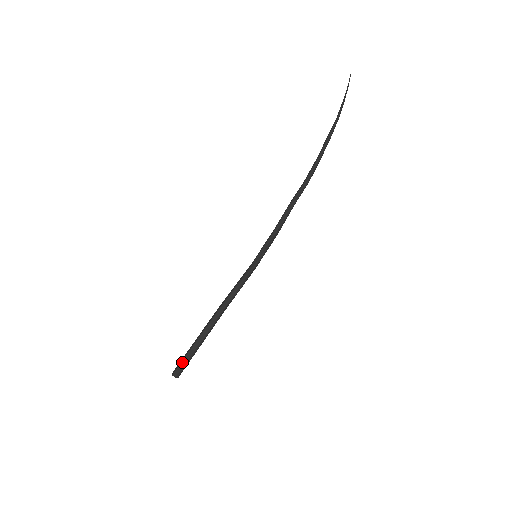
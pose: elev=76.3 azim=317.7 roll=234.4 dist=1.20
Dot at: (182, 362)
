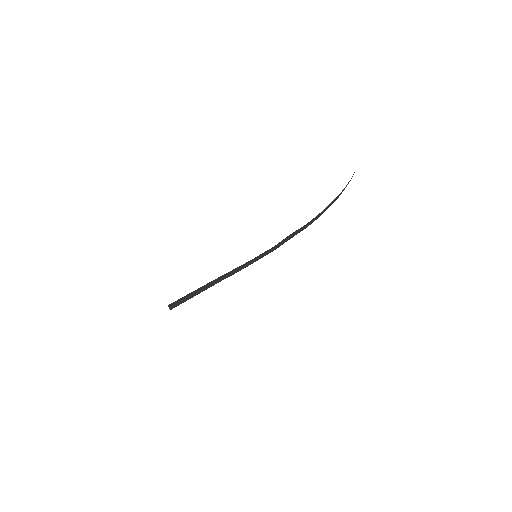
Dot at: (179, 301)
